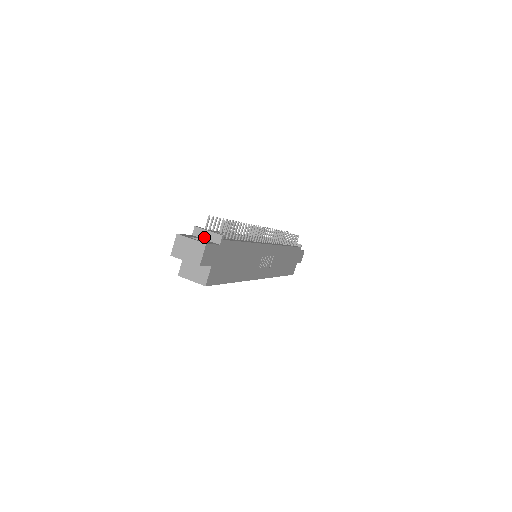
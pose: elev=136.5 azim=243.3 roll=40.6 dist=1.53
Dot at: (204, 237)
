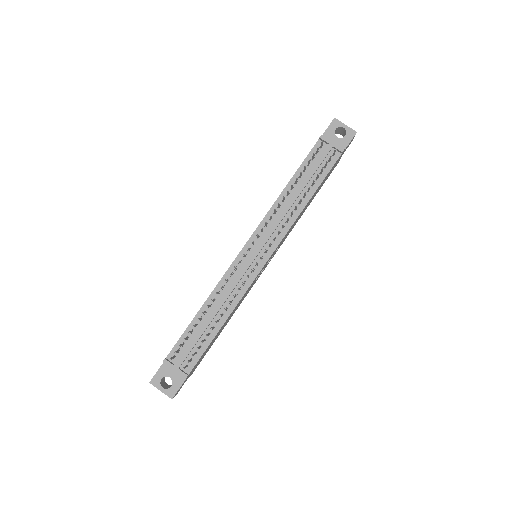
Dot at: (173, 368)
